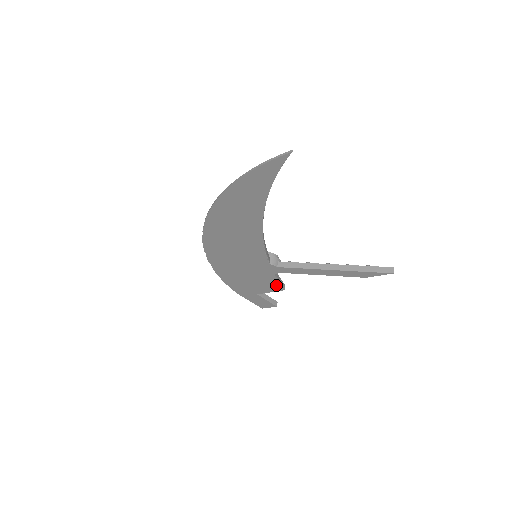
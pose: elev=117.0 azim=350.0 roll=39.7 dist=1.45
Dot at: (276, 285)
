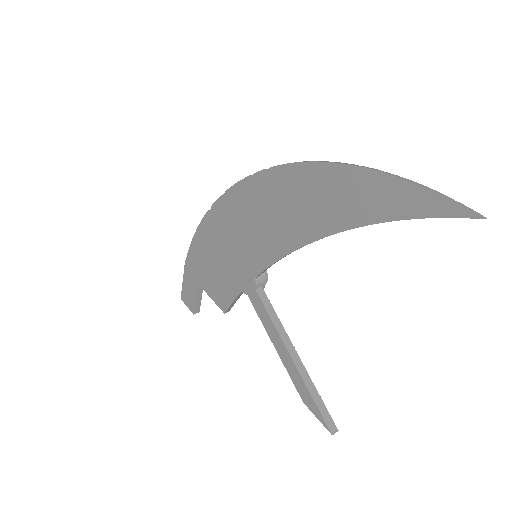
Dot at: (226, 300)
